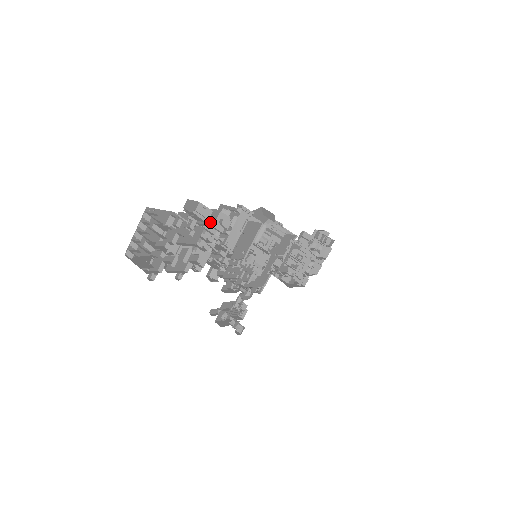
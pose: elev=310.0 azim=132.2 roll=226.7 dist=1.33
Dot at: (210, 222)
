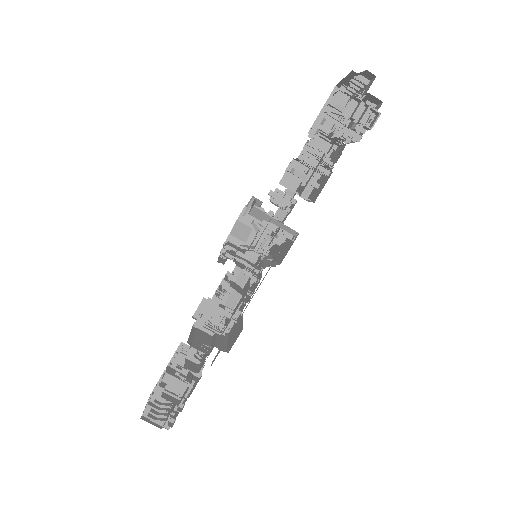
Dot at: (190, 352)
